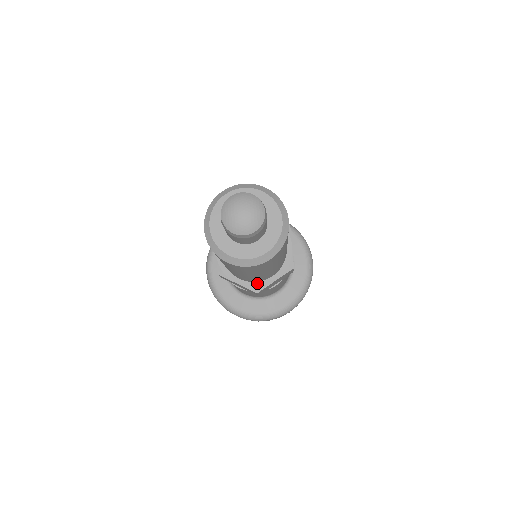
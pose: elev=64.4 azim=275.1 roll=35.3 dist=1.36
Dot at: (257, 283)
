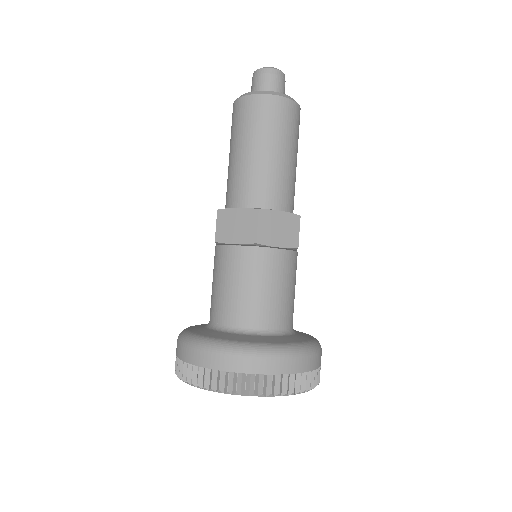
Dot at: occluded
